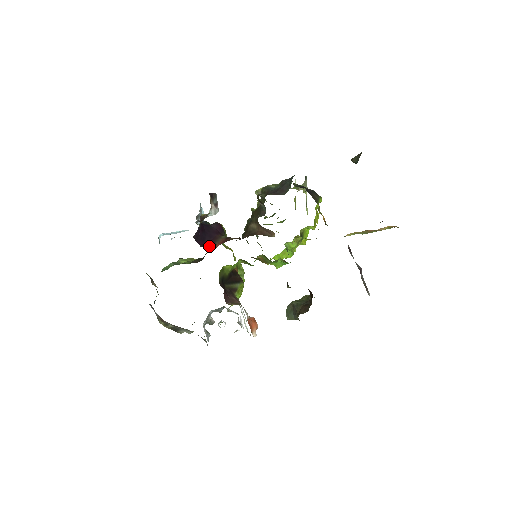
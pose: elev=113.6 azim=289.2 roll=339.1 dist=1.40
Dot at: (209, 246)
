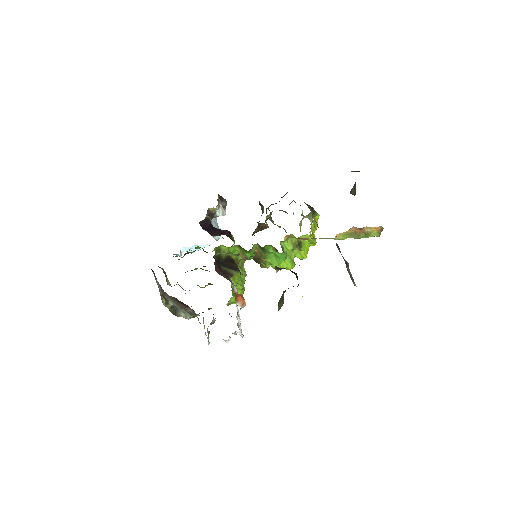
Dot at: (212, 234)
